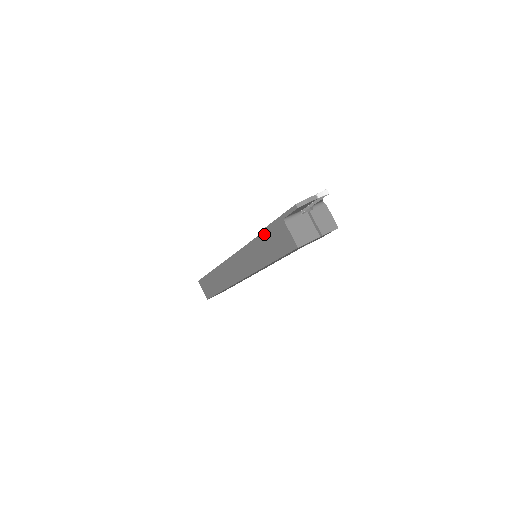
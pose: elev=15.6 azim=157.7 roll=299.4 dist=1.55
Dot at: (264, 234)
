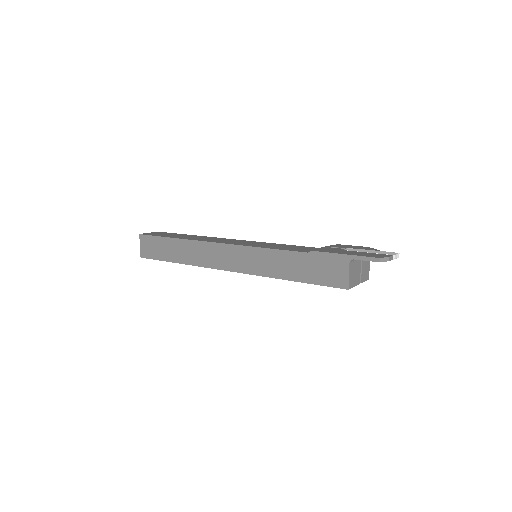
Dot at: (307, 255)
